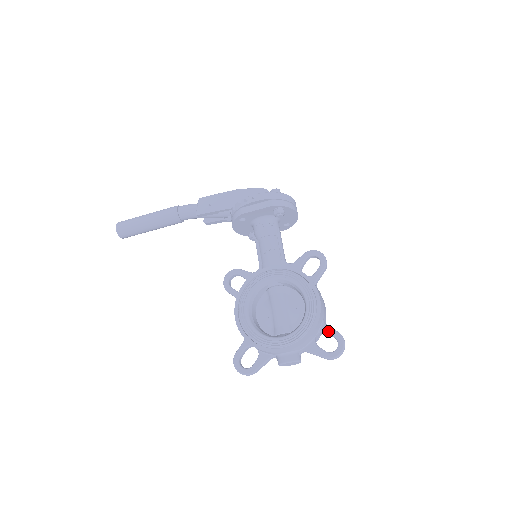
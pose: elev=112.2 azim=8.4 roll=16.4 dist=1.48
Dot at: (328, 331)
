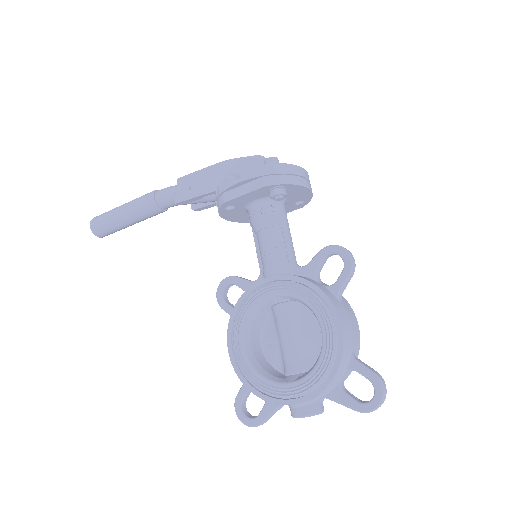
Dot at: (359, 371)
